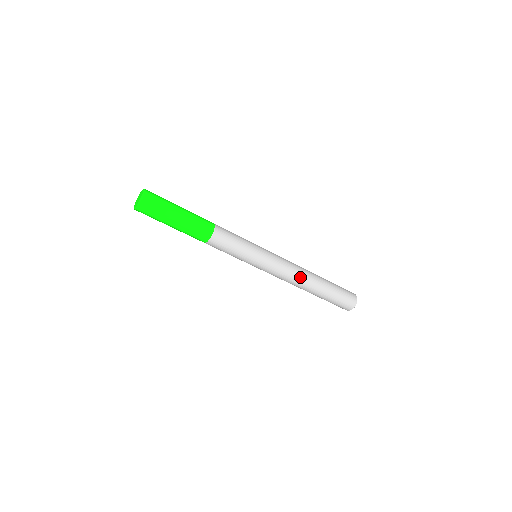
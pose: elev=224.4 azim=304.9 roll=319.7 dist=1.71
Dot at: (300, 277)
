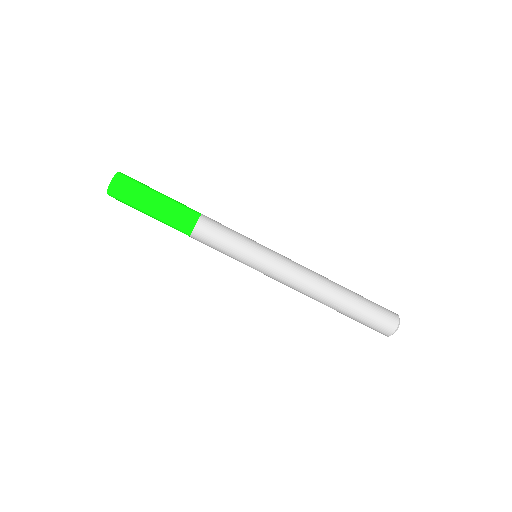
Dot at: (316, 277)
